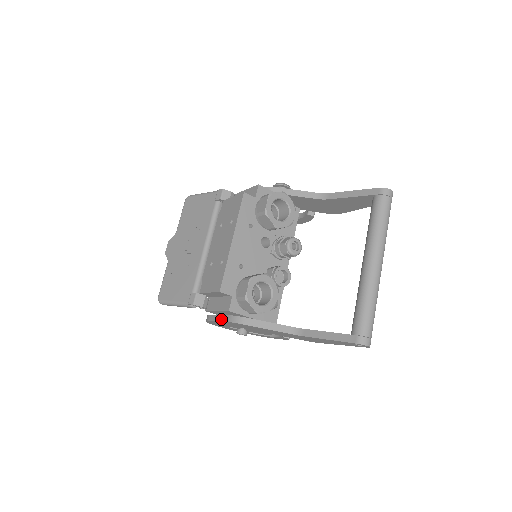
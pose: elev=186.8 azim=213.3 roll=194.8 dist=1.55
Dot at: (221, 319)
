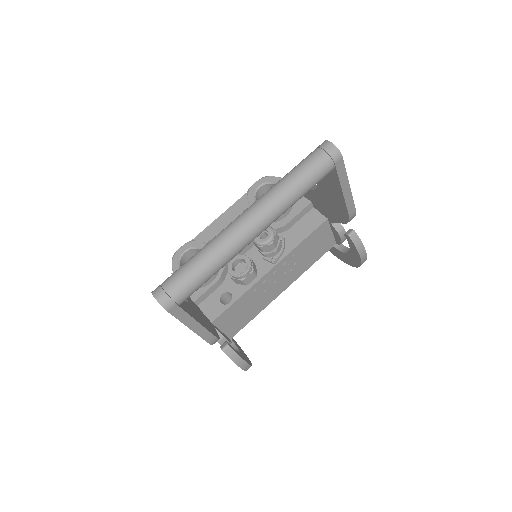
Dot at: occluded
